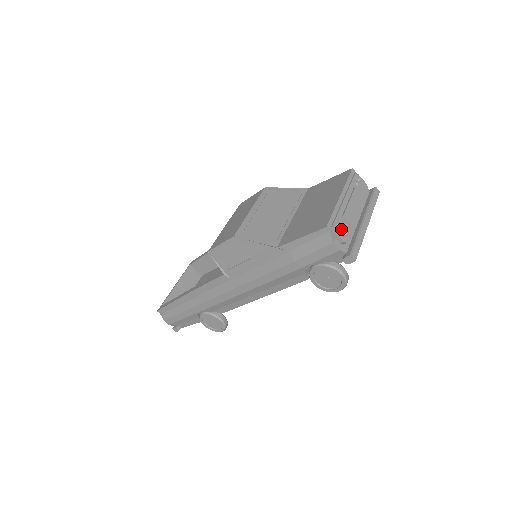
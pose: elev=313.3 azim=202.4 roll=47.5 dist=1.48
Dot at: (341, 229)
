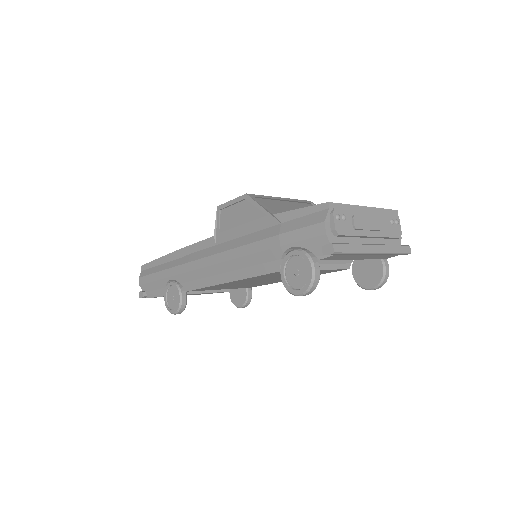
Dot at: (342, 220)
